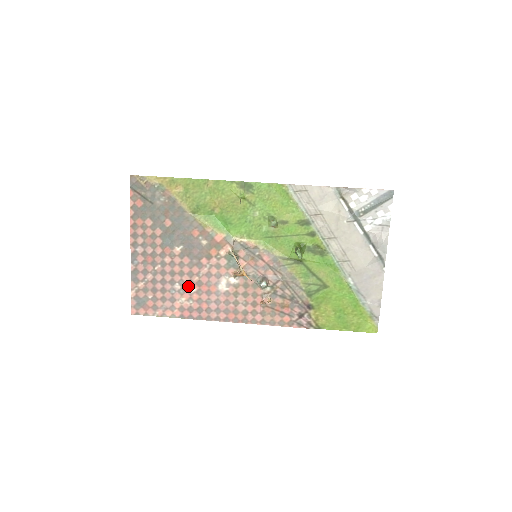
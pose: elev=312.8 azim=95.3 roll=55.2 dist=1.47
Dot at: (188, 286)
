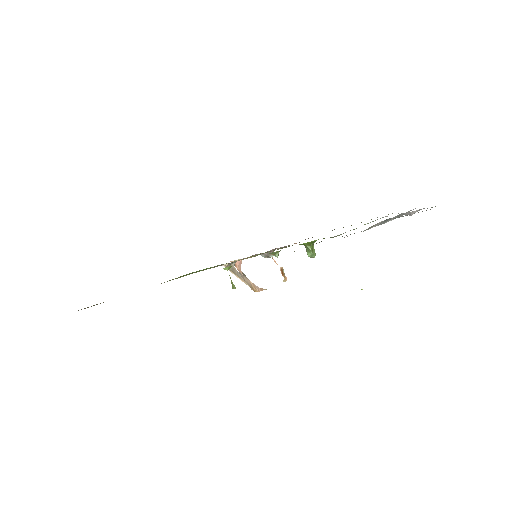
Dot at: occluded
